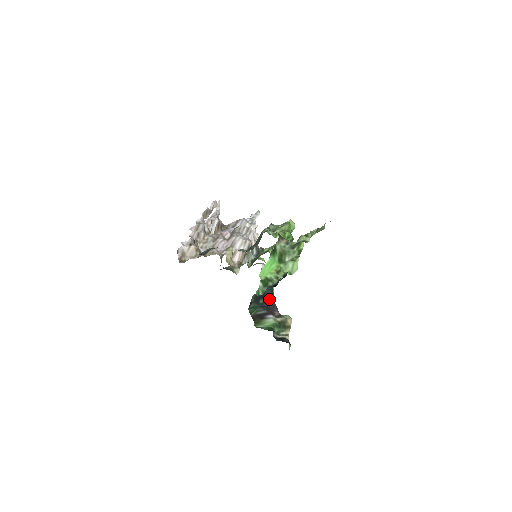
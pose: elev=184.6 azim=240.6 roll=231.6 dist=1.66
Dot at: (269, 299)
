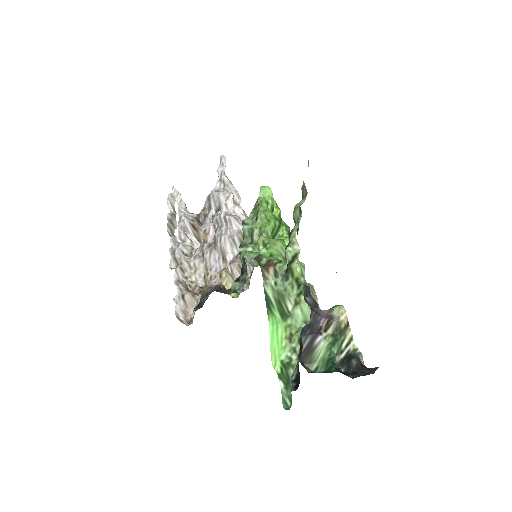
Dot at: occluded
